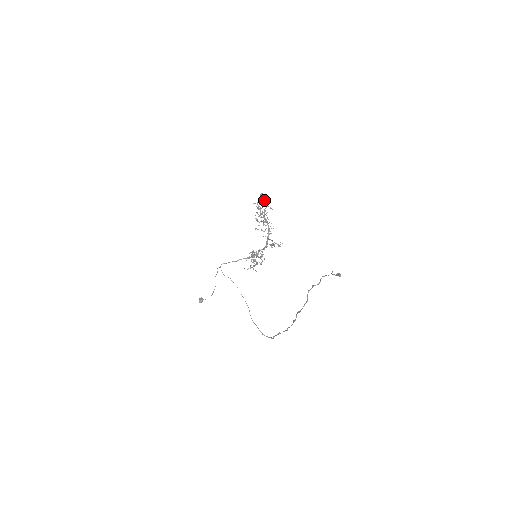
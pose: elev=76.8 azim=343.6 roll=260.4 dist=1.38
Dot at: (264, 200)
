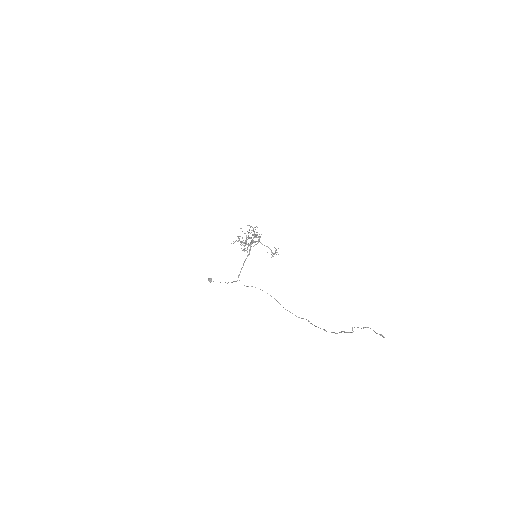
Dot at: (252, 227)
